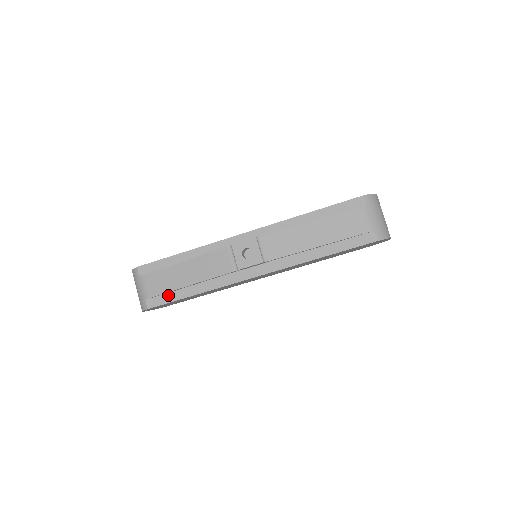
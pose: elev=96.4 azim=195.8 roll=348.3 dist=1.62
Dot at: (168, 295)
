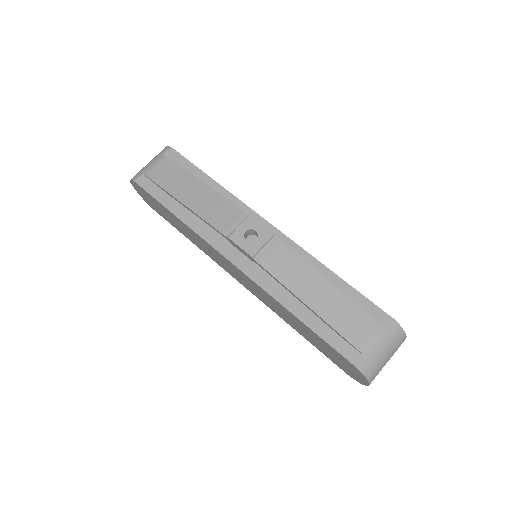
Dot at: (160, 191)
